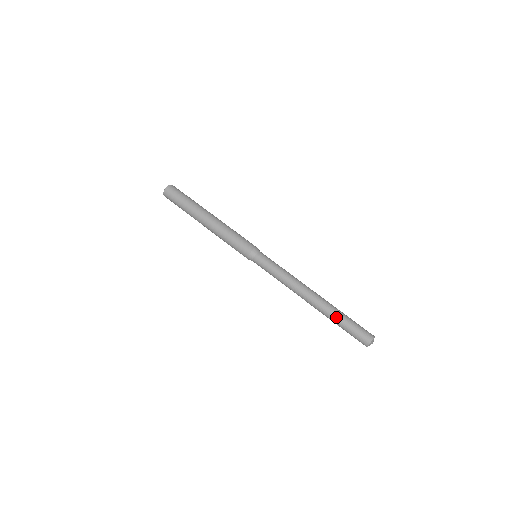
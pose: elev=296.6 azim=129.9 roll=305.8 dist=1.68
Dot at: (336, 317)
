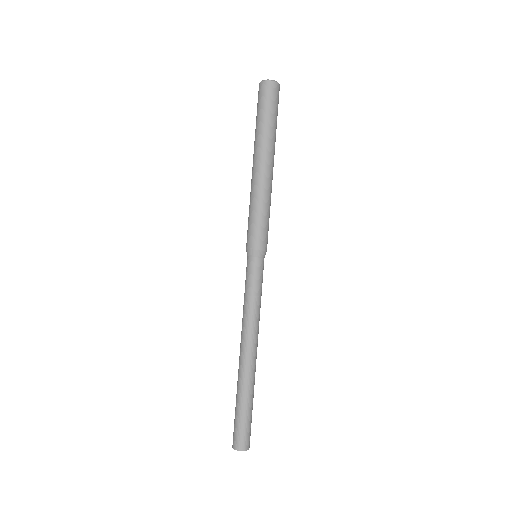
Dot at: (246, 397)
